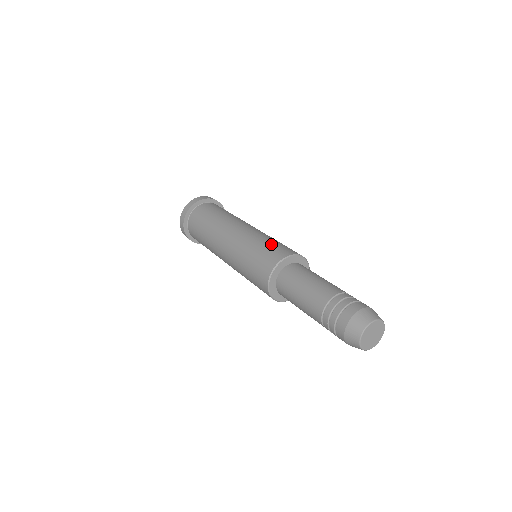
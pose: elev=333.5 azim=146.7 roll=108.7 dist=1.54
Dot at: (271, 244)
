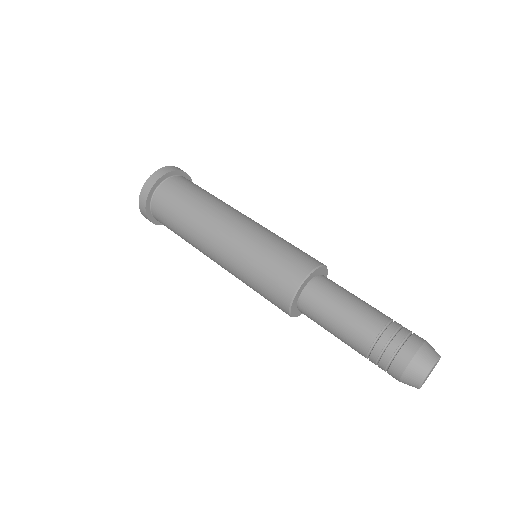
Dot at: (267, 272)
